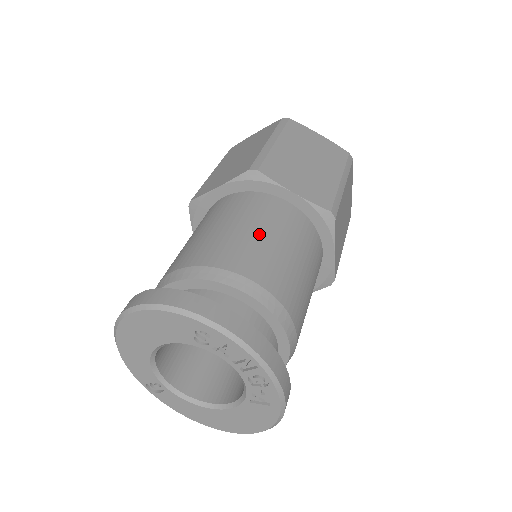
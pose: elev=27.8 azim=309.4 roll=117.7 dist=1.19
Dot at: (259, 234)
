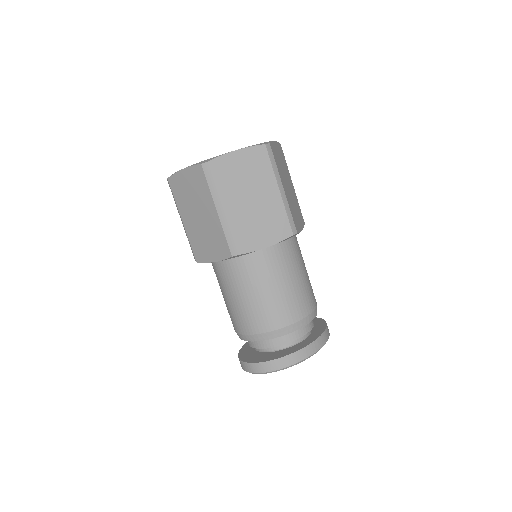
Dot at: (271, 292)
